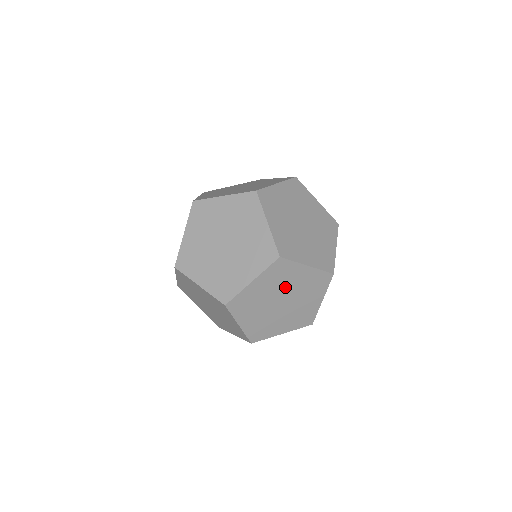
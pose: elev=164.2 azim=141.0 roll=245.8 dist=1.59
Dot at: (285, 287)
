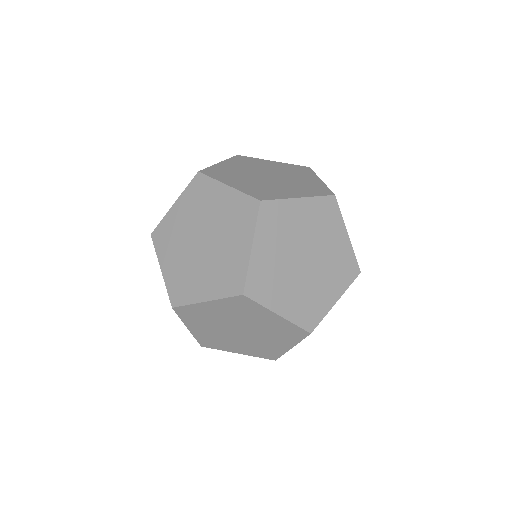
Dot at: occluded
